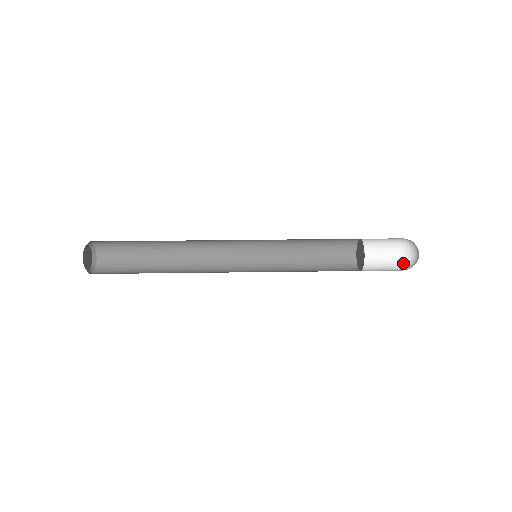
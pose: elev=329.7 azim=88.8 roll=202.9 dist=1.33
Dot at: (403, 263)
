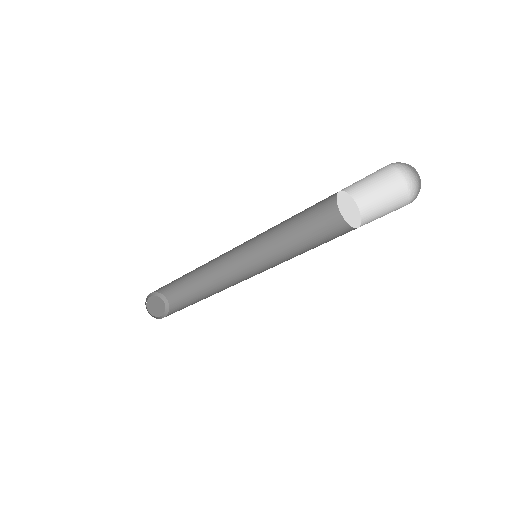
Dot at: occluded
